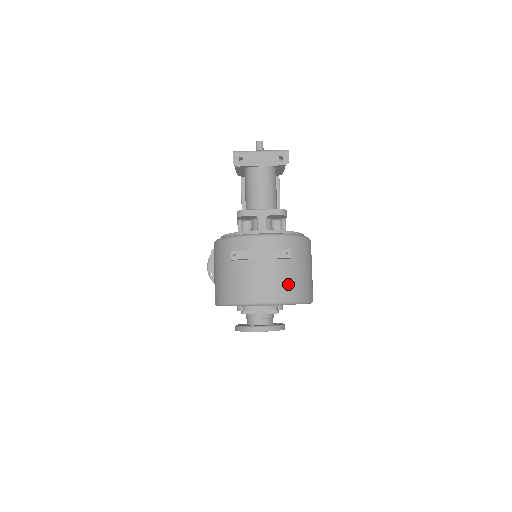
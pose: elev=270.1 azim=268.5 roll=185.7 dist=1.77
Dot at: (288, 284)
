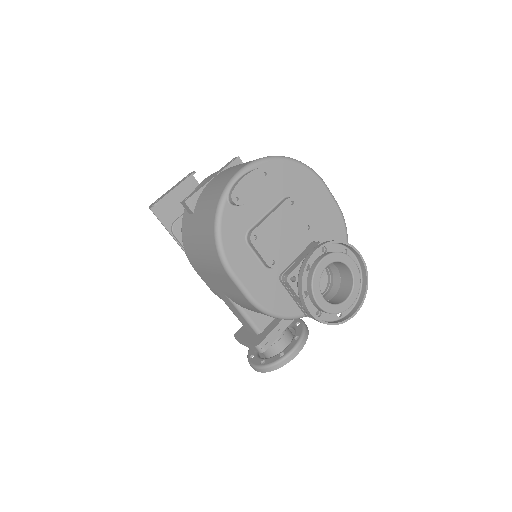
Dot at: occluded
